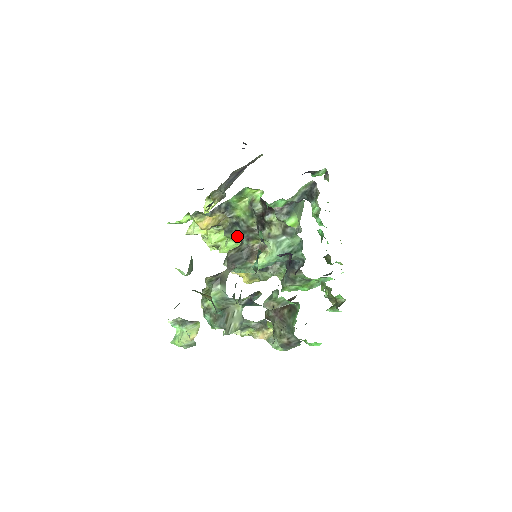
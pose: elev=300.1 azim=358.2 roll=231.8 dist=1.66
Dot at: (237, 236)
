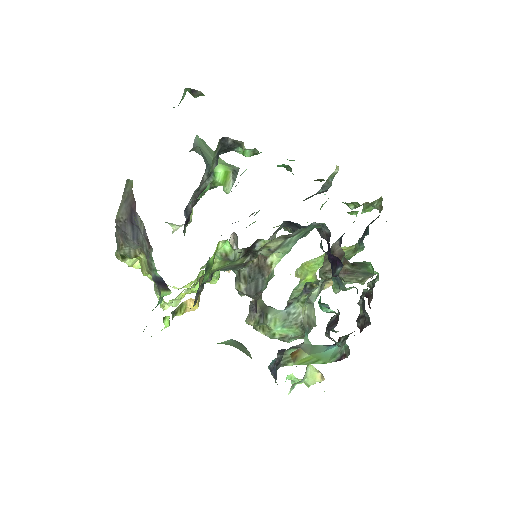
Dot at: occluded
